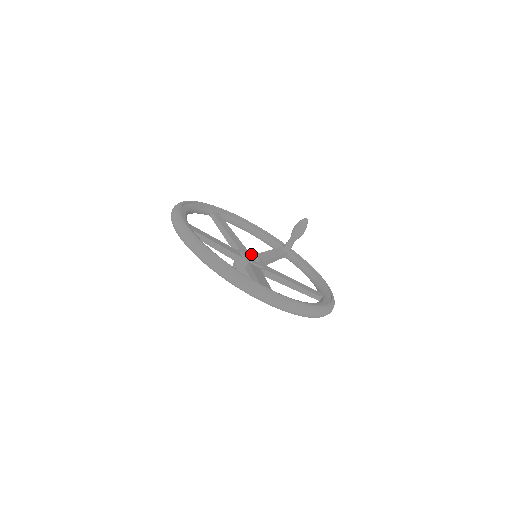
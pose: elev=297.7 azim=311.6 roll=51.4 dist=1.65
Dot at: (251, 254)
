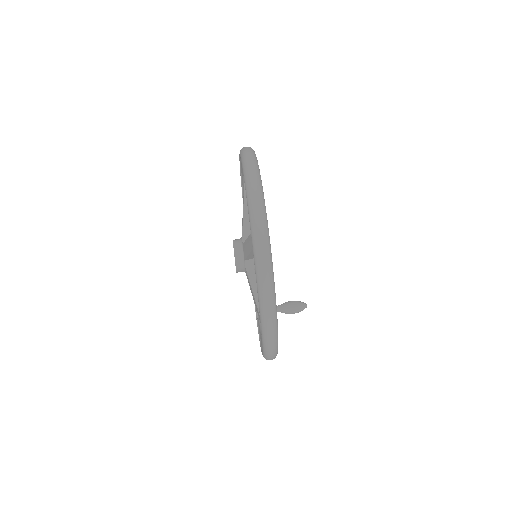
Dot at: occluded
